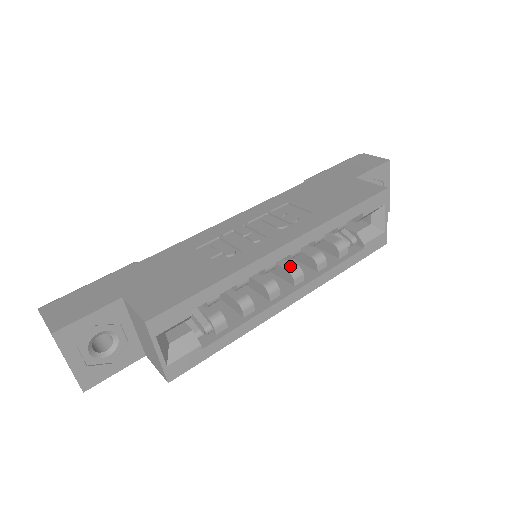
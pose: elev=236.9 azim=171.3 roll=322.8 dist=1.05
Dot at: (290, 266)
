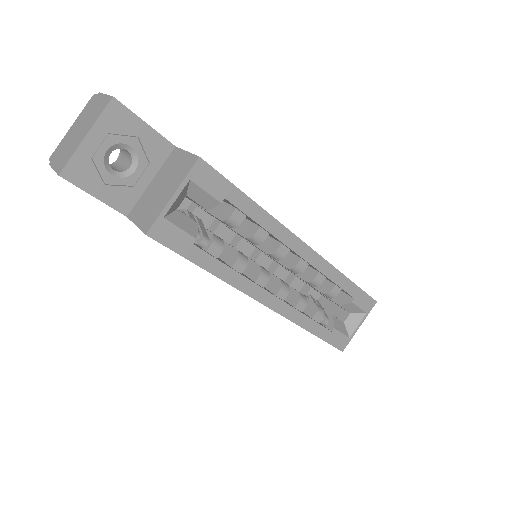
Dot at: occluded
